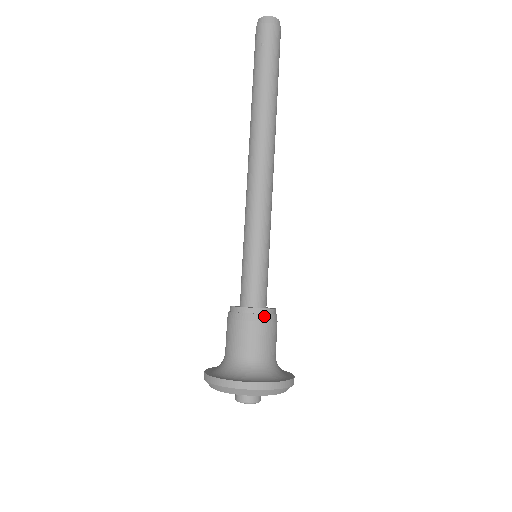
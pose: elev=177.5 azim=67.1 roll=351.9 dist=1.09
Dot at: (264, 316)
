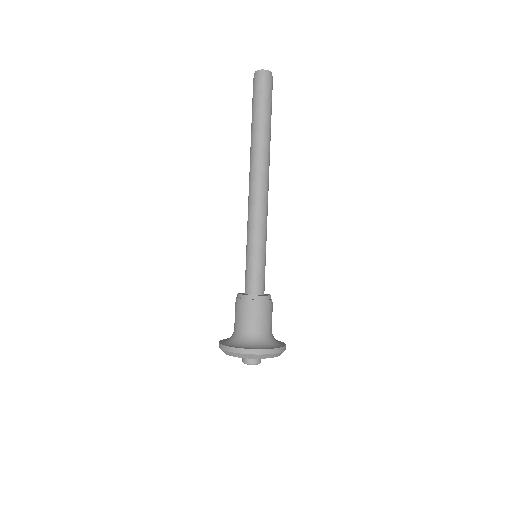
Dot at: (267, 301)
